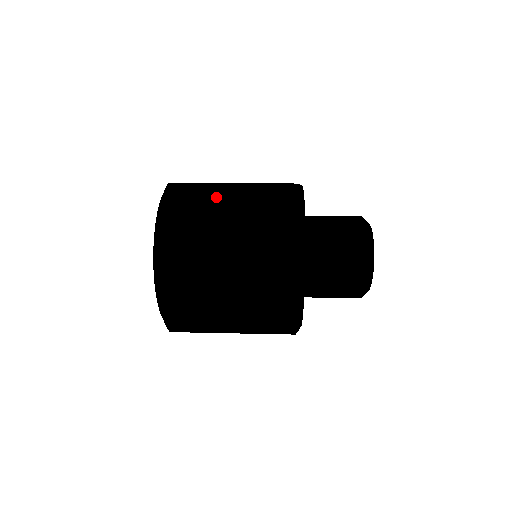
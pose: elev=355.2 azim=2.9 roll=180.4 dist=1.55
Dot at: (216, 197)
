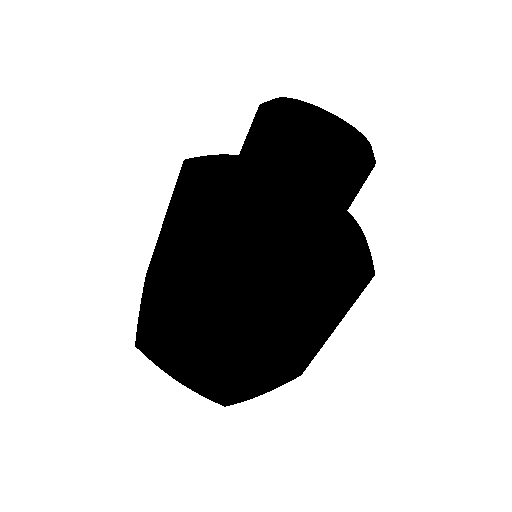
Dot at: (157, 247)
